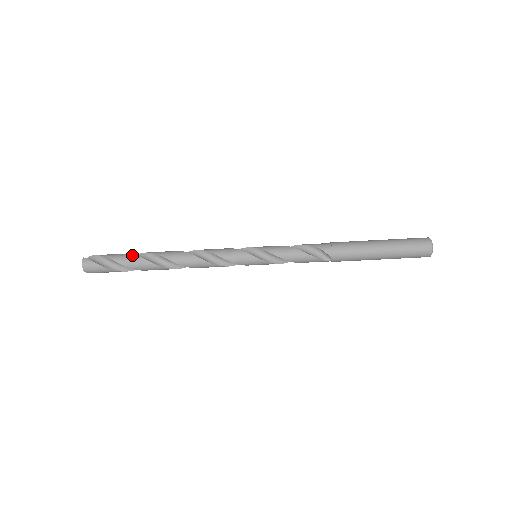
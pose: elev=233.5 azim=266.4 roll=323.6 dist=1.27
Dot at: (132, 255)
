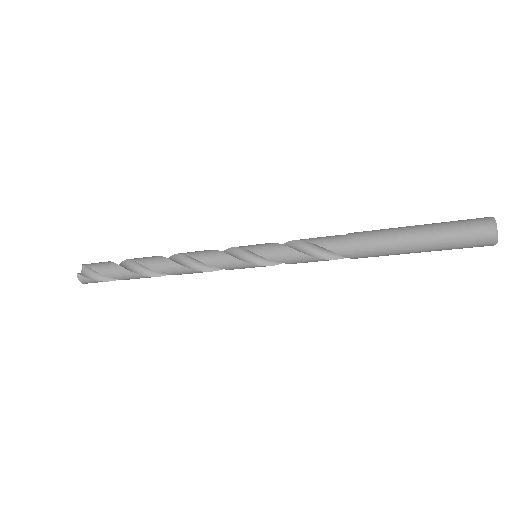
Dot at: (121, 269)
